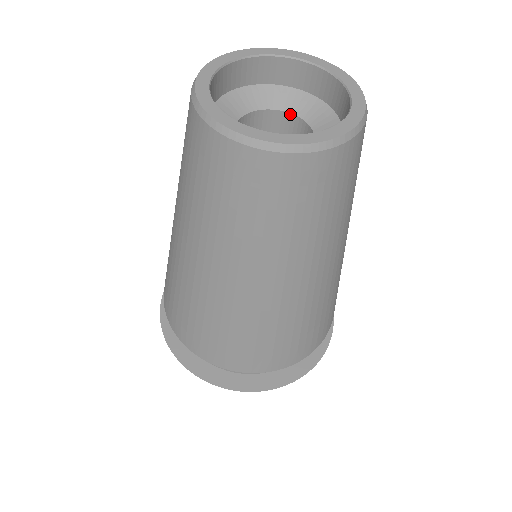
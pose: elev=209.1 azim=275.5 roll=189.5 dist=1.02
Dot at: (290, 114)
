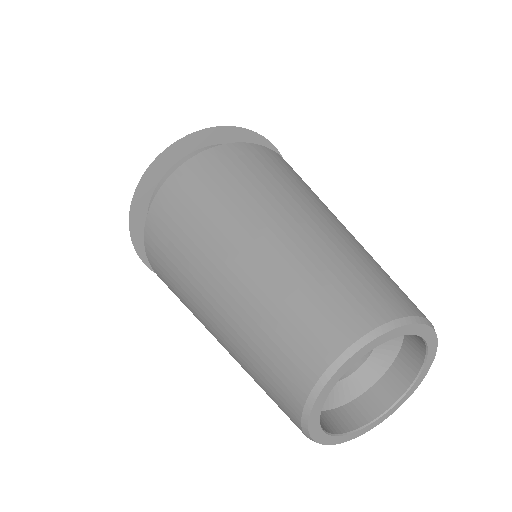
Dot at: occluded
